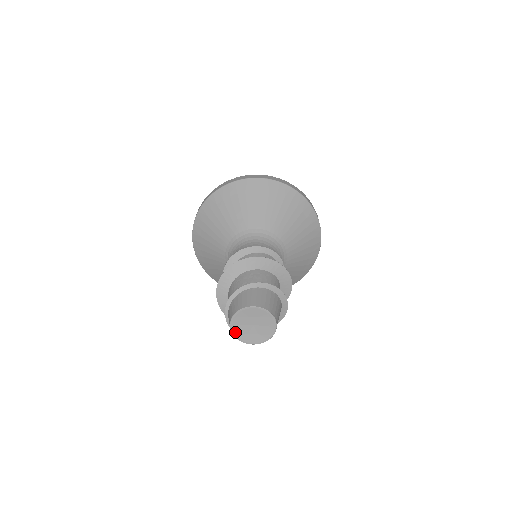
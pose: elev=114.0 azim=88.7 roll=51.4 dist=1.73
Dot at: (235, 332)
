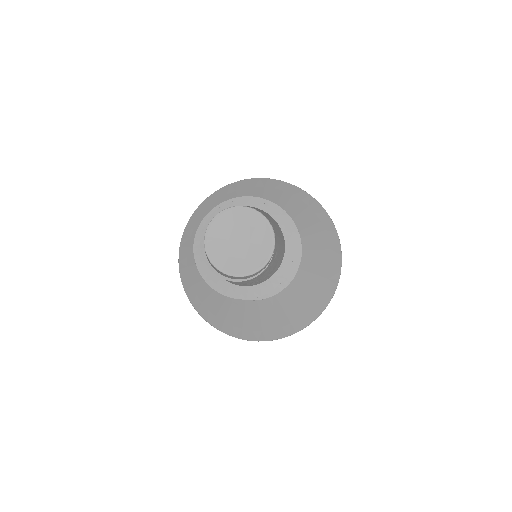
Dot at: (210, 249)
